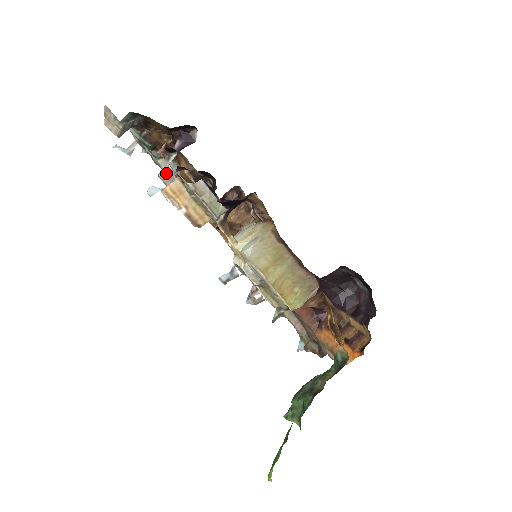
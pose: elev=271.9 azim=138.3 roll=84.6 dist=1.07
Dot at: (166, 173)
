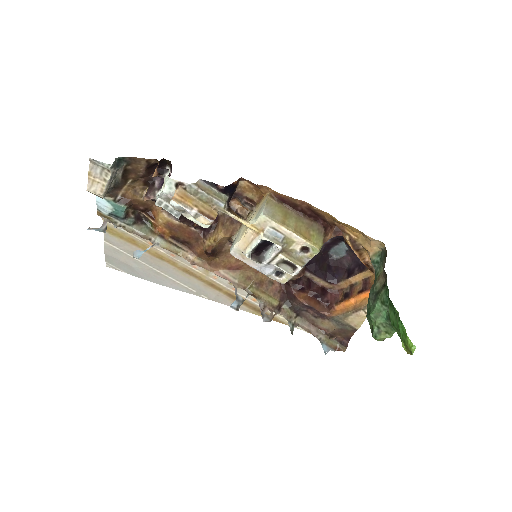
Dot at: (163, 196)
